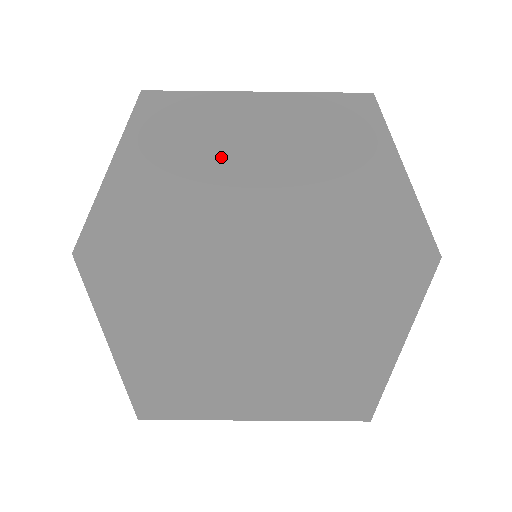
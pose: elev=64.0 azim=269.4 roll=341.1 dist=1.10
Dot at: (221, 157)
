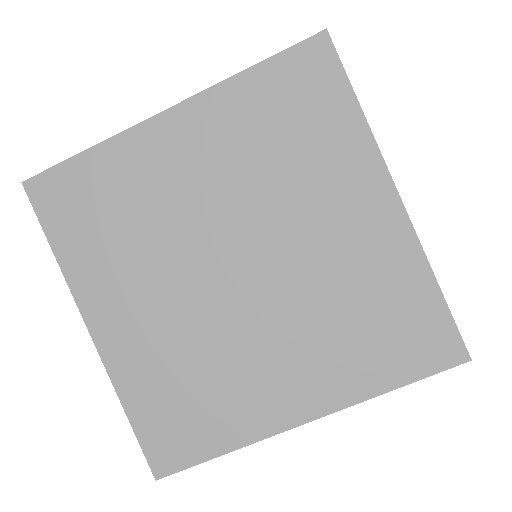
Dot at: (200, 290)
